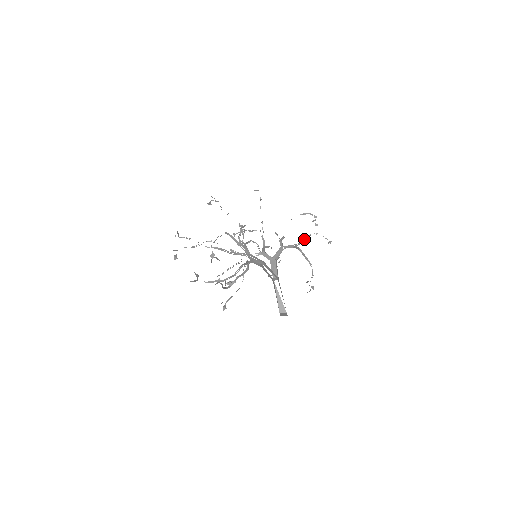
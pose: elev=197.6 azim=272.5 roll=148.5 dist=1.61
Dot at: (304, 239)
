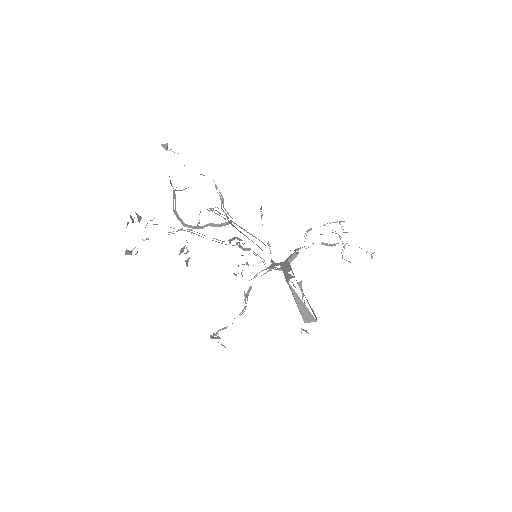
Dot at: (330, 244)
